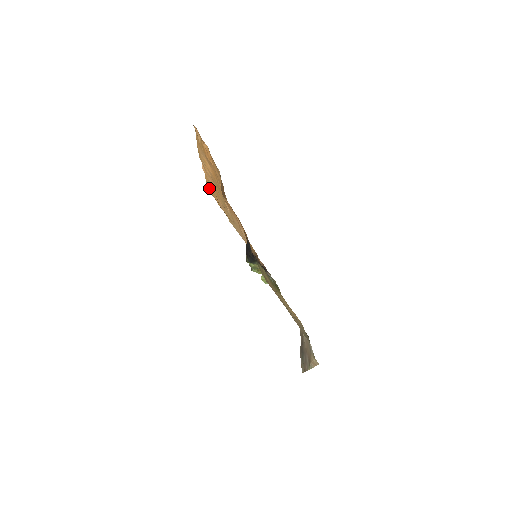
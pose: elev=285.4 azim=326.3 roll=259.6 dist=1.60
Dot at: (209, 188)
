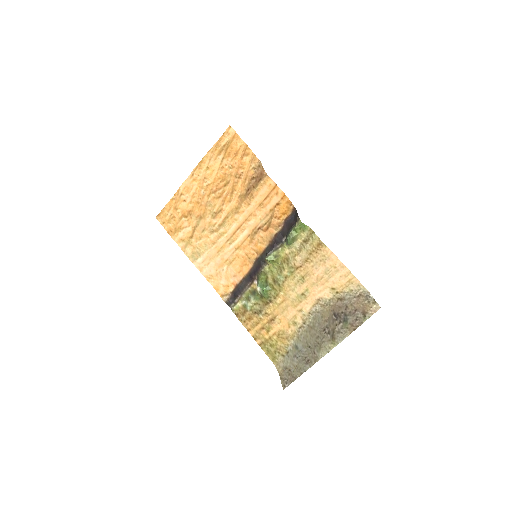
Dot at: (164, 216)
